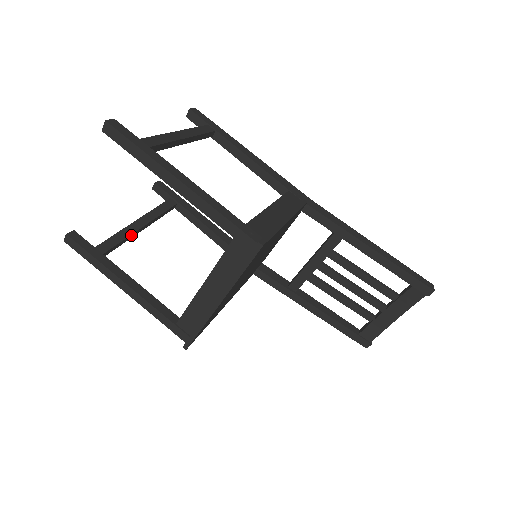
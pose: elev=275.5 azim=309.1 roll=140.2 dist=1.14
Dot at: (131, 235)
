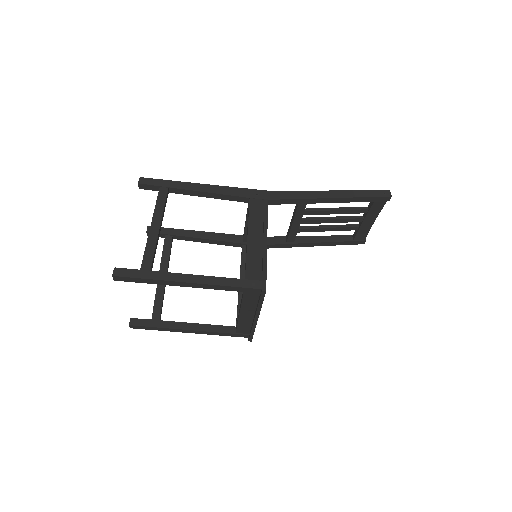
Dot at: (164, 290)
